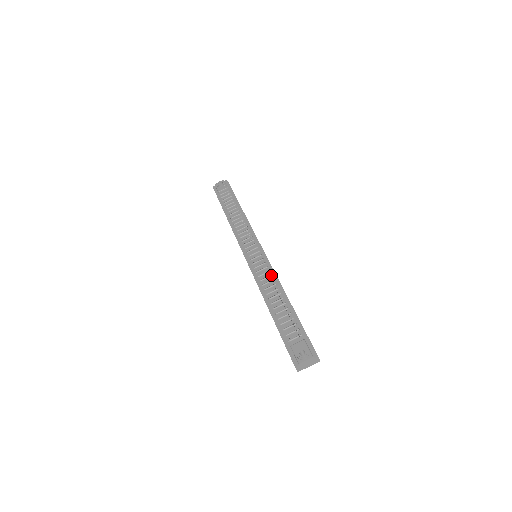
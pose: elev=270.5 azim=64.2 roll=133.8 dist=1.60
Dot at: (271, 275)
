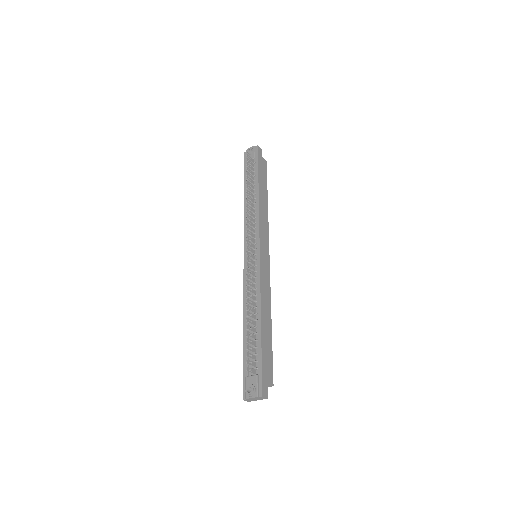
Dot at: (256, 289)
